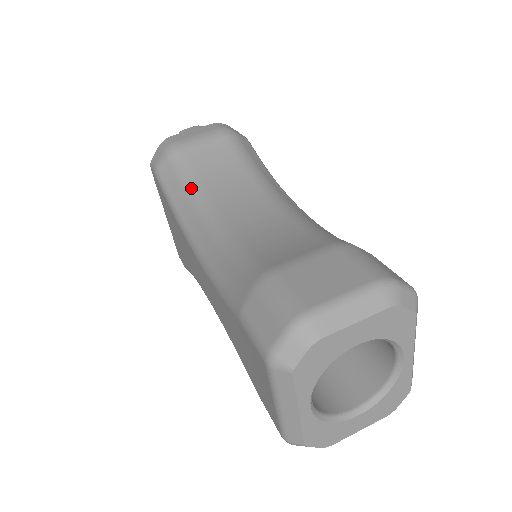
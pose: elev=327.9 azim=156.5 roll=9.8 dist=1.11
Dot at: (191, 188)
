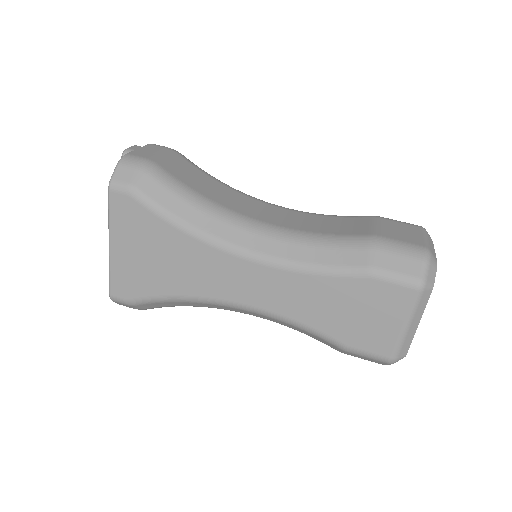
Dot at: (199, 200)
